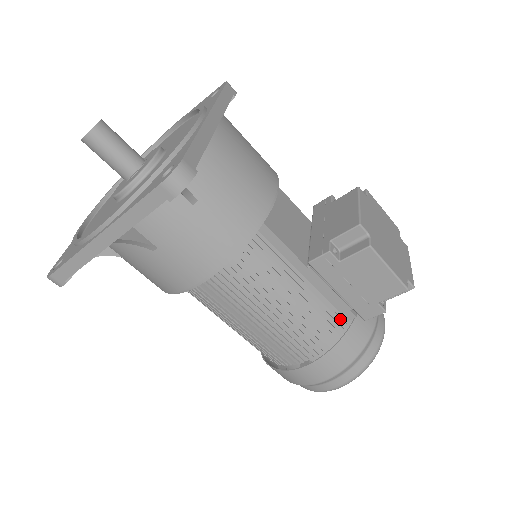
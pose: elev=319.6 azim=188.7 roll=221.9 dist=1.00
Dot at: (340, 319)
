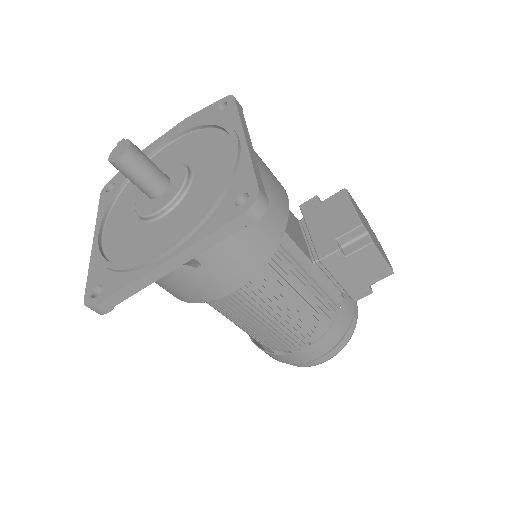
Dot at: (332, 303)
